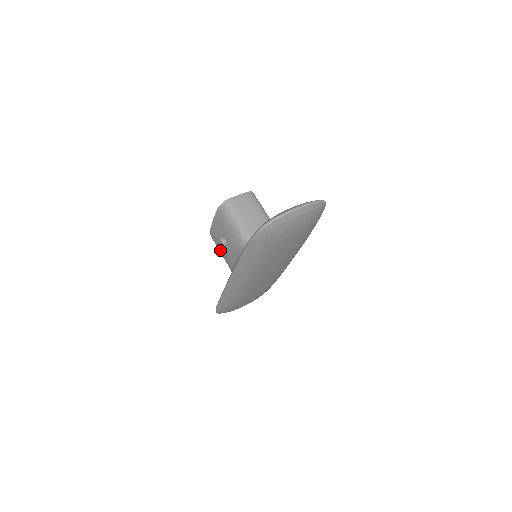
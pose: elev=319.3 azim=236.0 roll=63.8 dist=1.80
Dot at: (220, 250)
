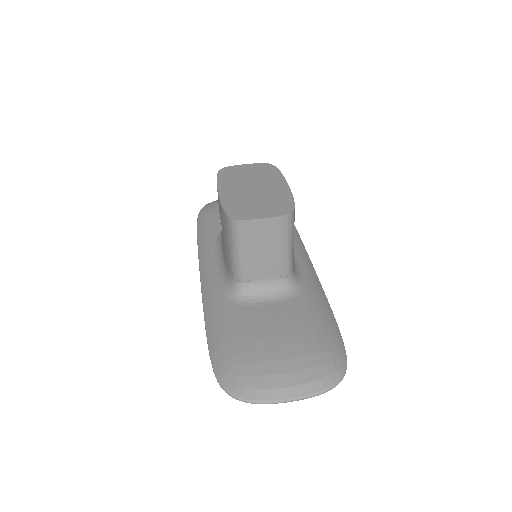
Dot at: occluded
